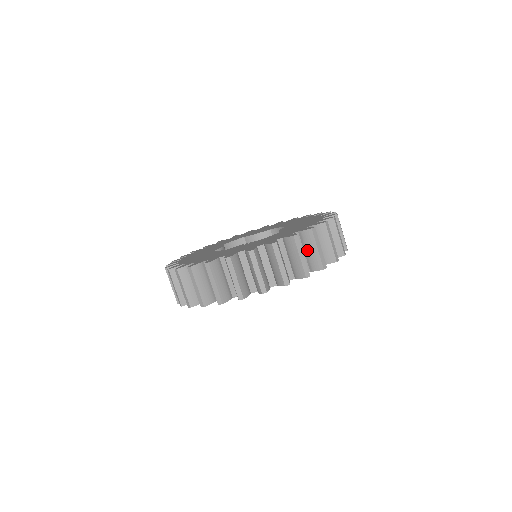
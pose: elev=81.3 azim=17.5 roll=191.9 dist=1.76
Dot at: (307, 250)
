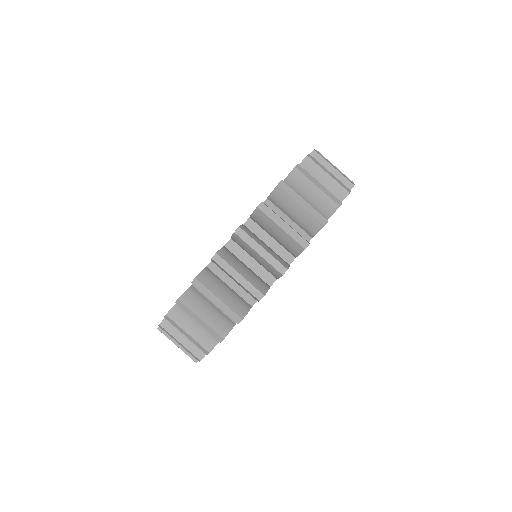
Dot at: (252, 257)
